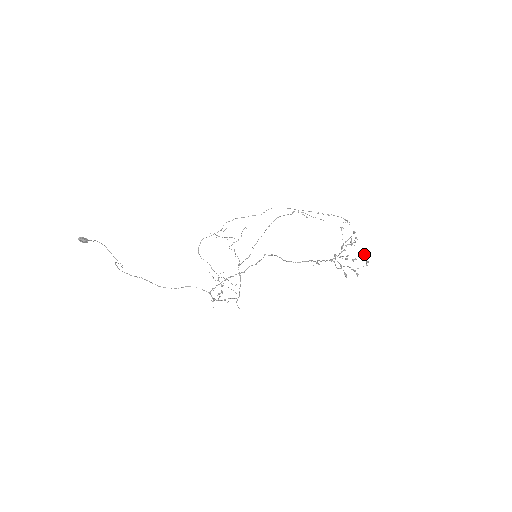
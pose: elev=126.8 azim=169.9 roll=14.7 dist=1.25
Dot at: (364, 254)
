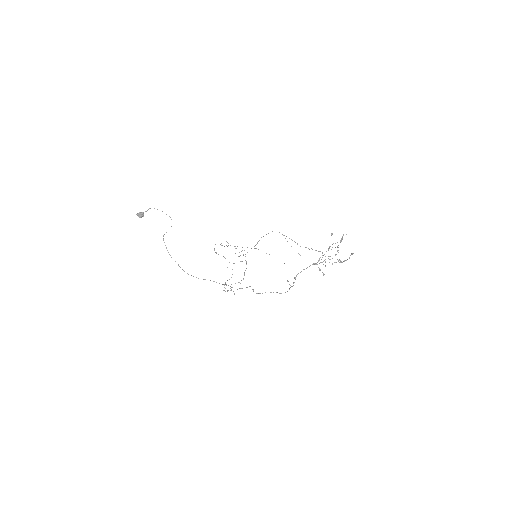
Dot at: (342, 262)
